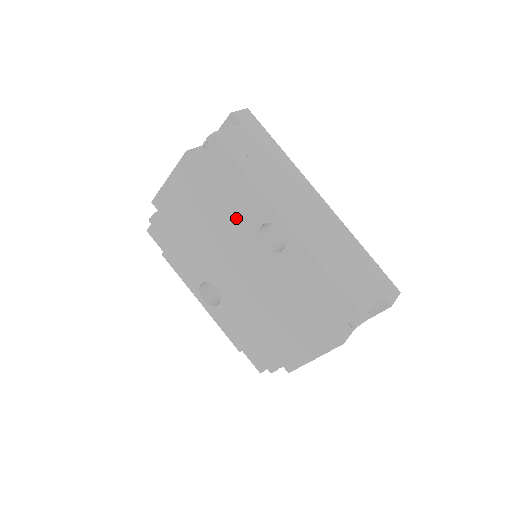
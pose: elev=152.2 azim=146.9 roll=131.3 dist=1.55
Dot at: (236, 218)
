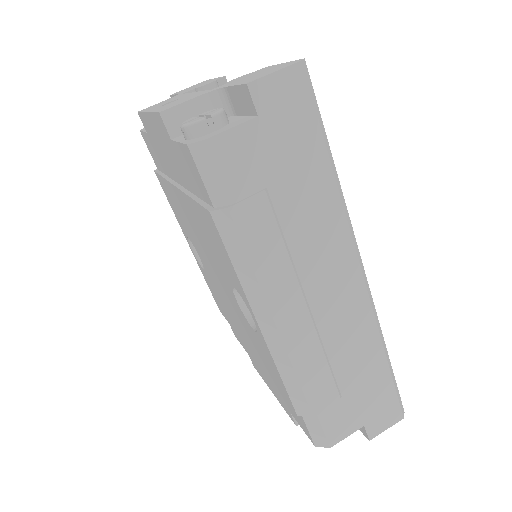
Dot at: (212, 248)
